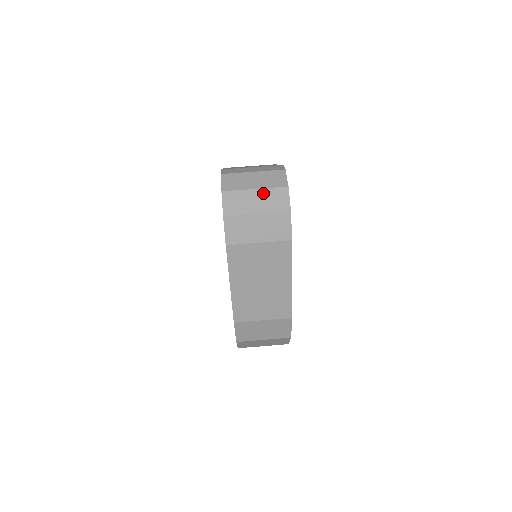
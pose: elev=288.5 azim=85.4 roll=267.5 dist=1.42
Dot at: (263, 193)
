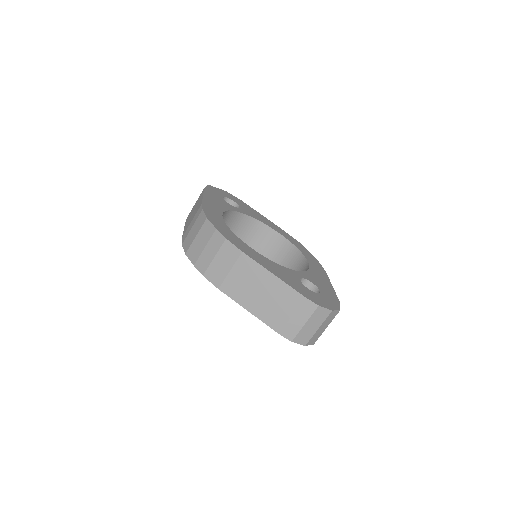
Dot at: (323, 324)
